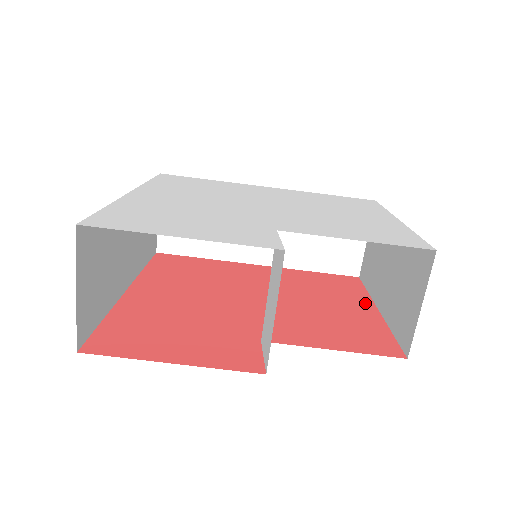
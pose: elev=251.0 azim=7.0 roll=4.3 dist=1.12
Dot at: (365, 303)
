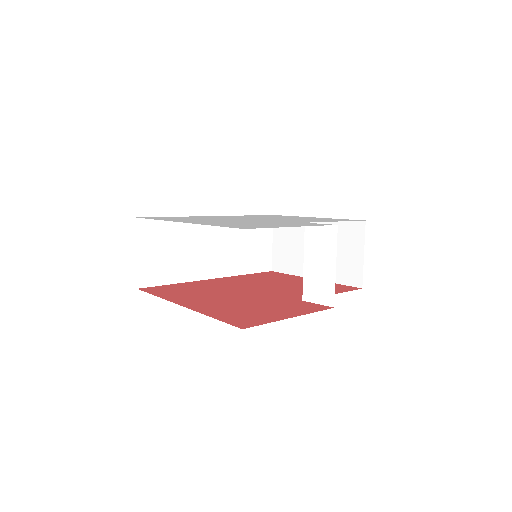
Dot at: (301, 278)
